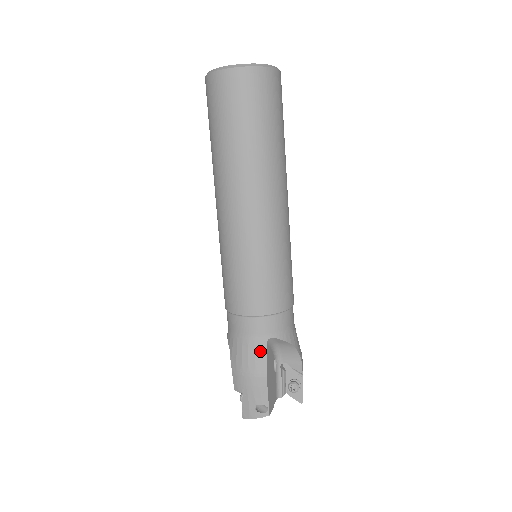
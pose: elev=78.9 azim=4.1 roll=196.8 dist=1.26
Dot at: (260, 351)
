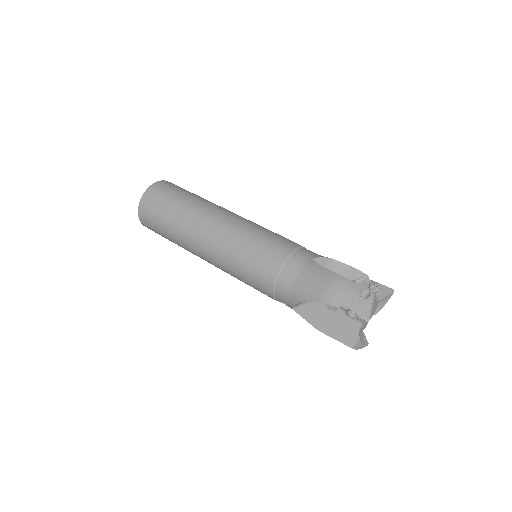
Dot at: (315, 269)
